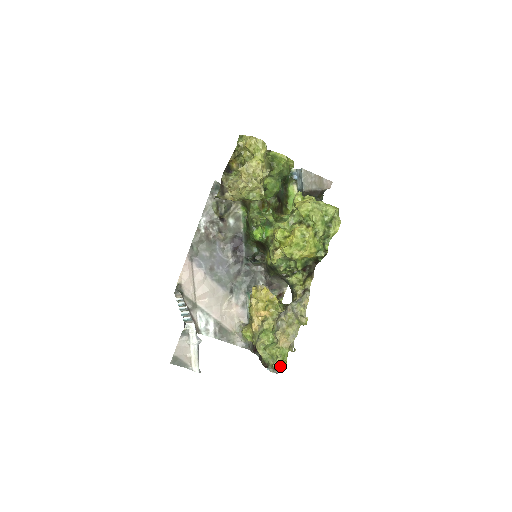
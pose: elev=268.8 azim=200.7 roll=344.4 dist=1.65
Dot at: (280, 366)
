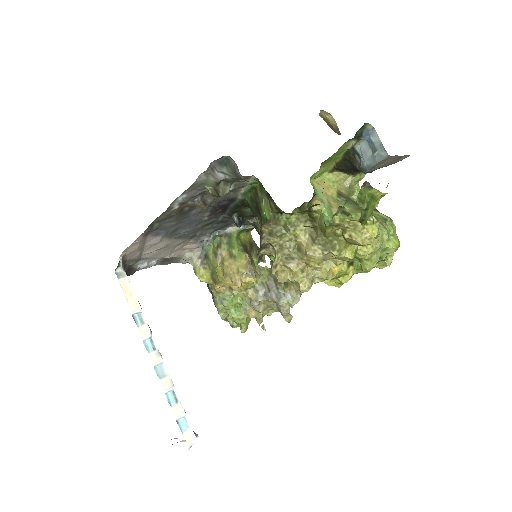
Dot at: occluded
